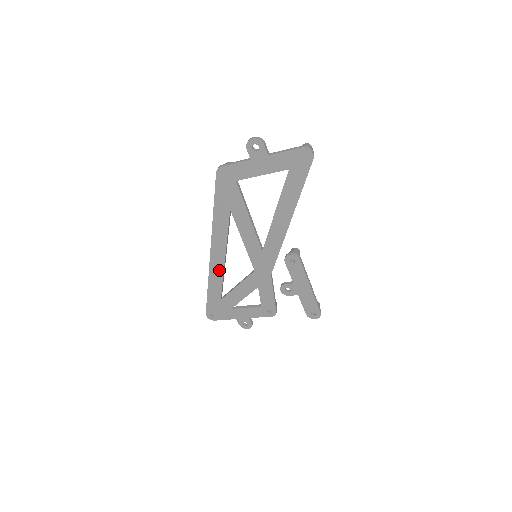
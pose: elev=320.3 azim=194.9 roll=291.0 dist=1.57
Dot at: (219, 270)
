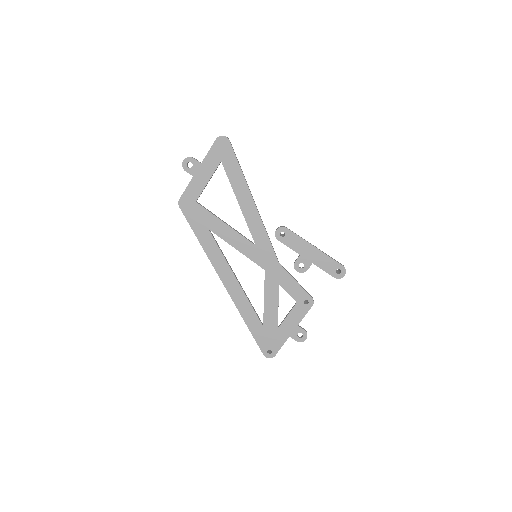
Dot at: (240, 295)
